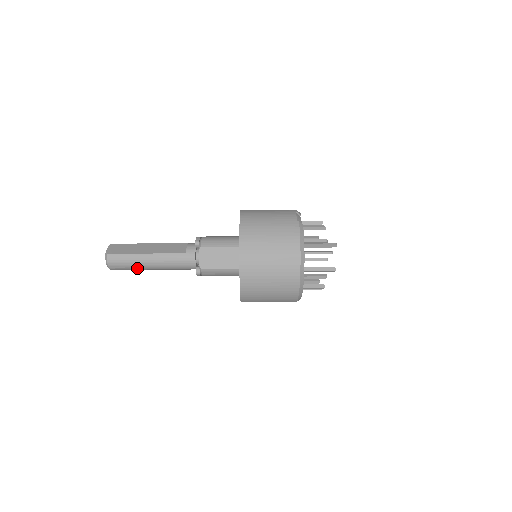
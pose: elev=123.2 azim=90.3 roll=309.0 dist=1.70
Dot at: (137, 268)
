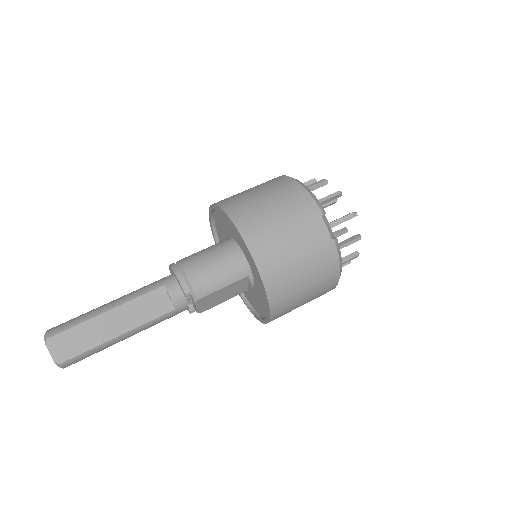
Dot at: occluded
